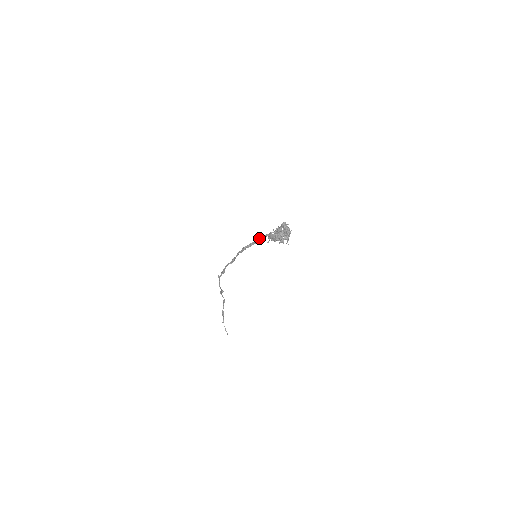
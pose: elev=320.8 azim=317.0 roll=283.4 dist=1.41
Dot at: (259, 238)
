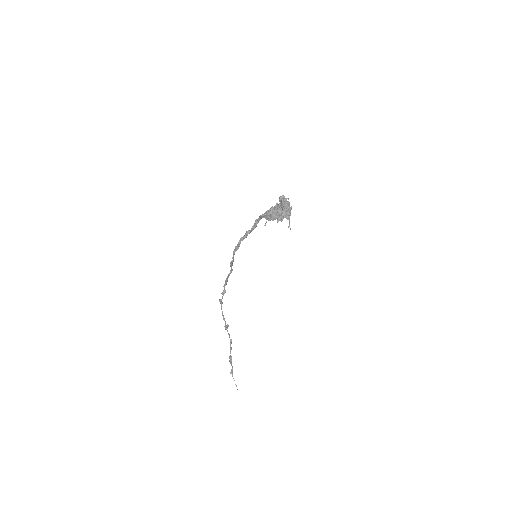
Dot at: (255, 222)
